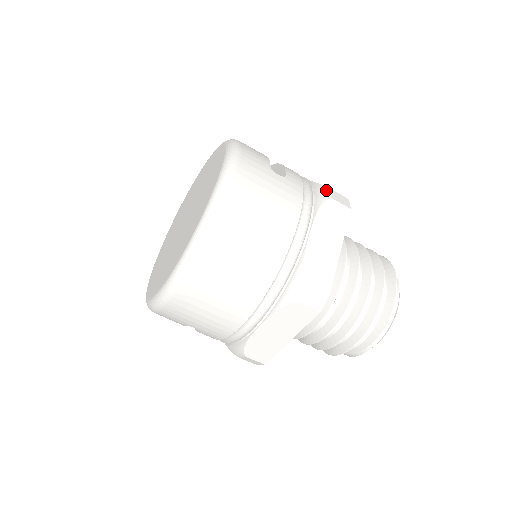
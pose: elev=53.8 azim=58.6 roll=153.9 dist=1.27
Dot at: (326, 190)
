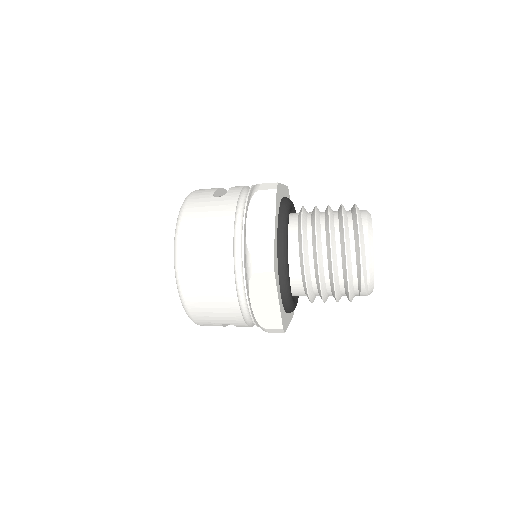
Dot at: (256, 187)
